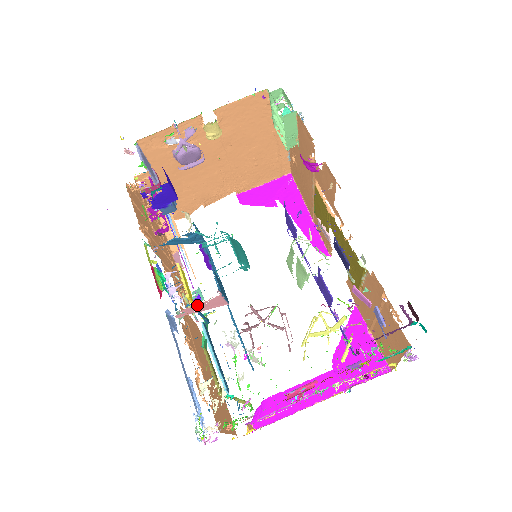
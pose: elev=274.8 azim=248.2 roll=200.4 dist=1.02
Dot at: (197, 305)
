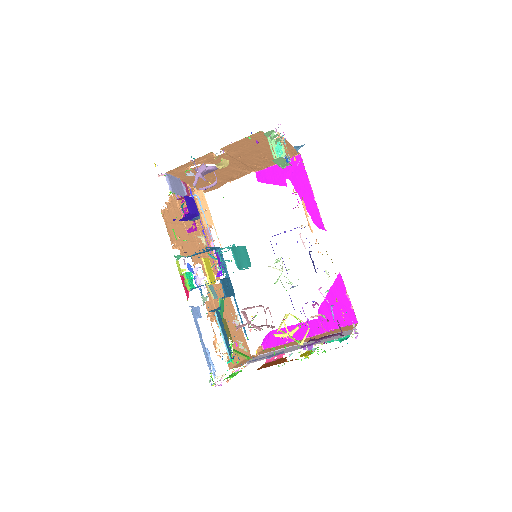
Dot at: occluded
